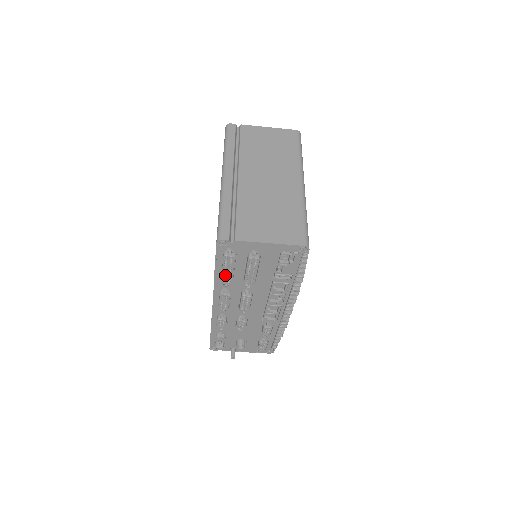
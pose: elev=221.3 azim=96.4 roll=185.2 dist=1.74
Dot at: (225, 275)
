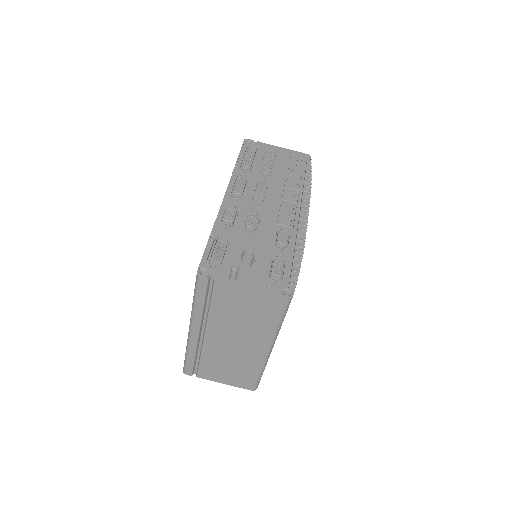
Dot at: (246, 159)
